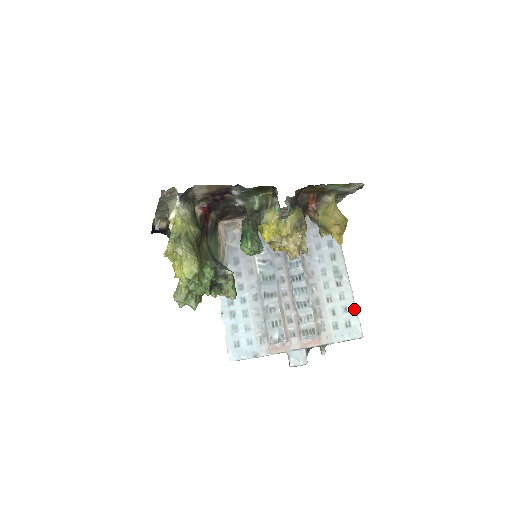
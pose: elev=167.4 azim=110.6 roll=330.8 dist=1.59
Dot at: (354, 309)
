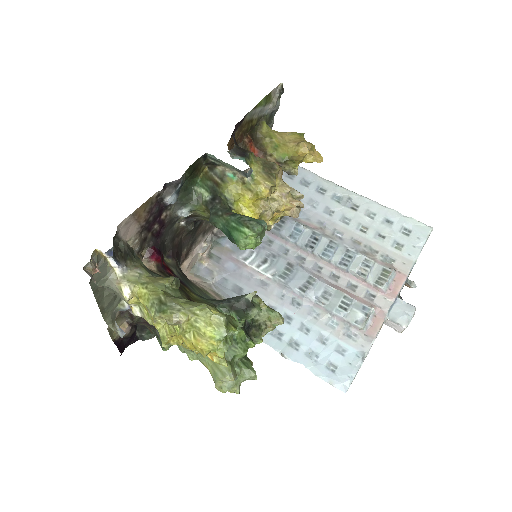
Dot at: (394, 213)
